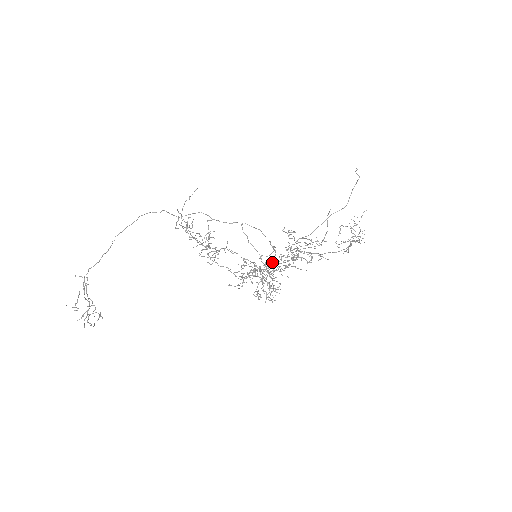
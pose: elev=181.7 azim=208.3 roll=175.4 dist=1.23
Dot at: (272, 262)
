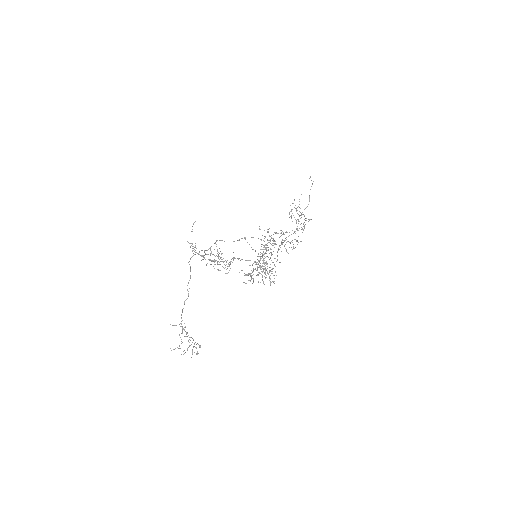
Dot at: (270, 257)
